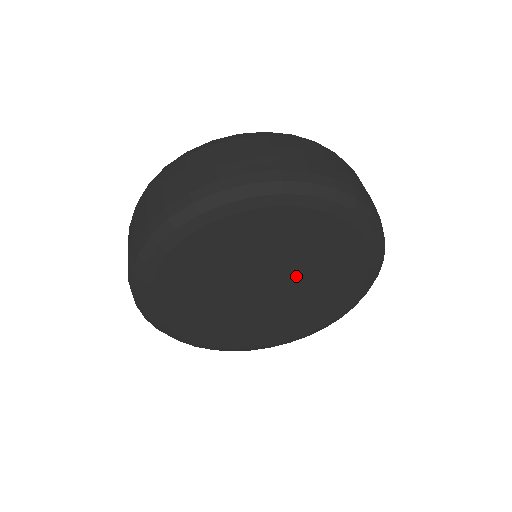
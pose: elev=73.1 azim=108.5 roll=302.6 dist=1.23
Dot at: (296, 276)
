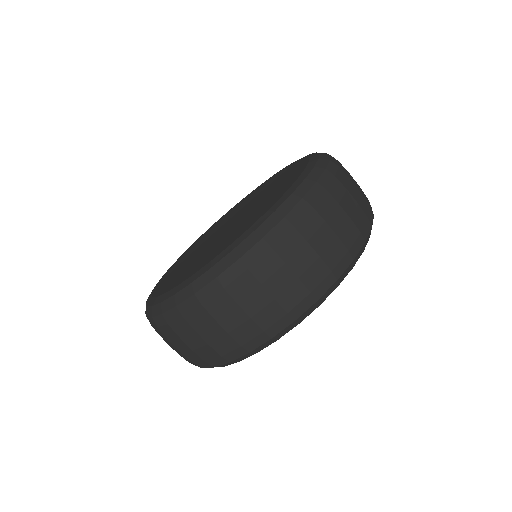
Dot at: occluded
